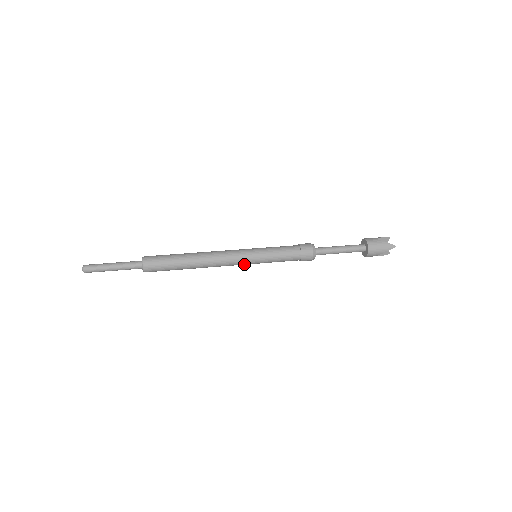
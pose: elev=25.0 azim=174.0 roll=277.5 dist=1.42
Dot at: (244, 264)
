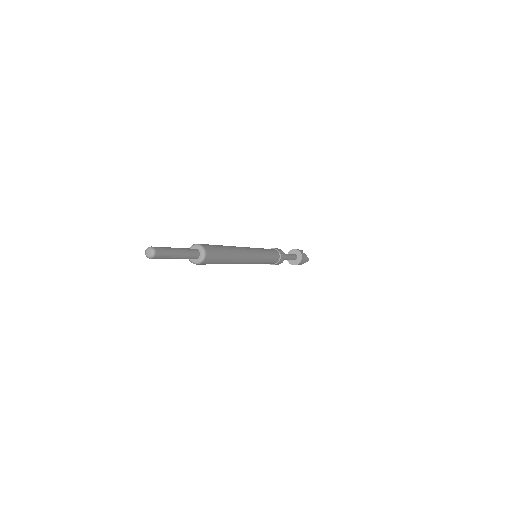
Dot at: occluded
